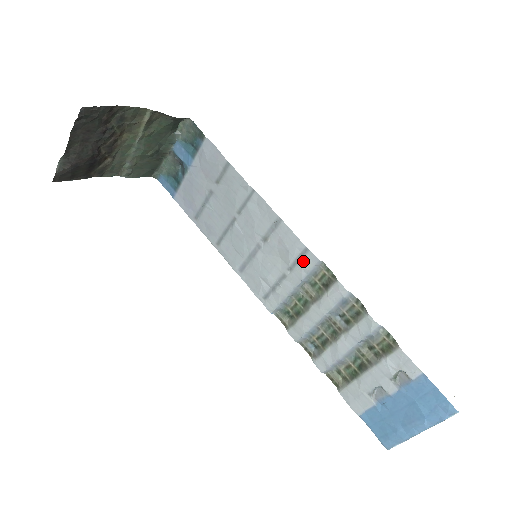
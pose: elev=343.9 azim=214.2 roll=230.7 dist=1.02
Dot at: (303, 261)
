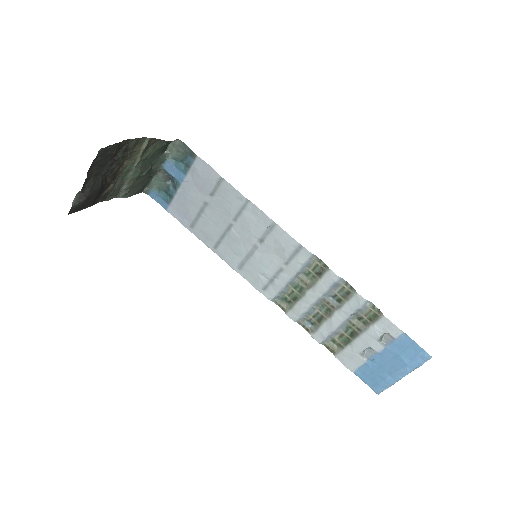
Dot at: (298, 256)
